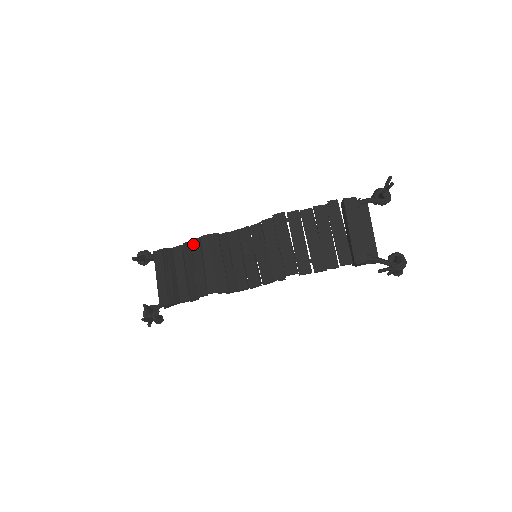
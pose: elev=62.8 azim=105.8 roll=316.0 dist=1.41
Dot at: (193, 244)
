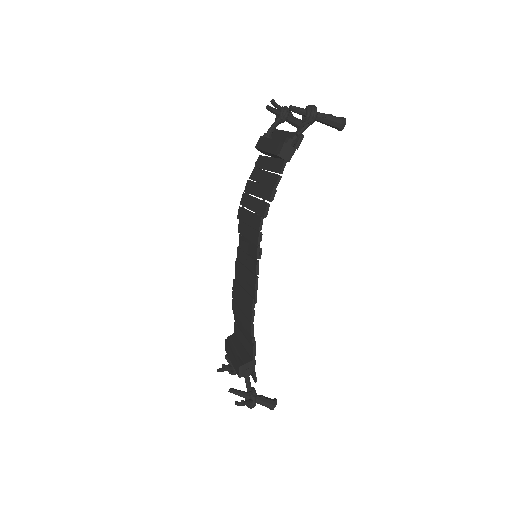
Dot at: (233, 309)
